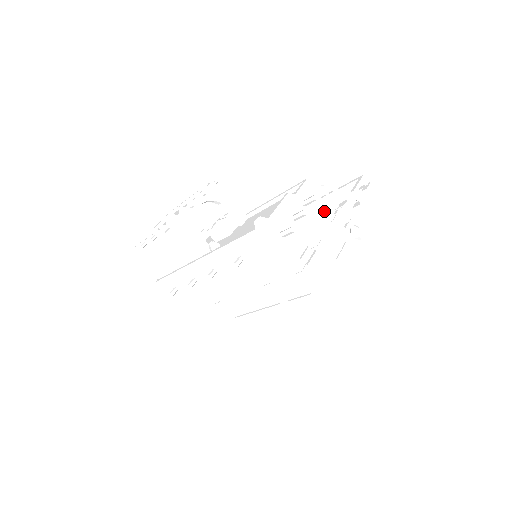
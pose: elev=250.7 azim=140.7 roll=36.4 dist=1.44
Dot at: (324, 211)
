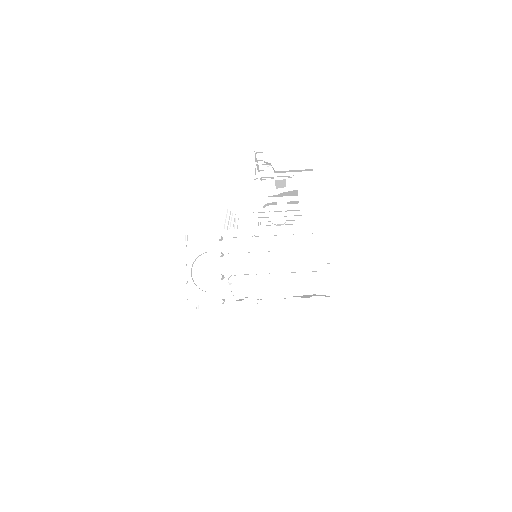
Dot at: (241, 237)
